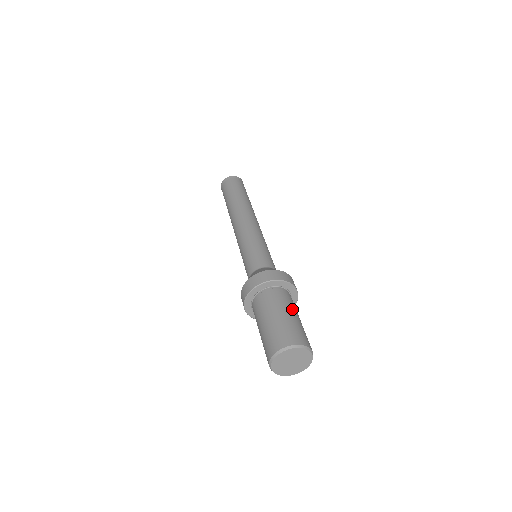
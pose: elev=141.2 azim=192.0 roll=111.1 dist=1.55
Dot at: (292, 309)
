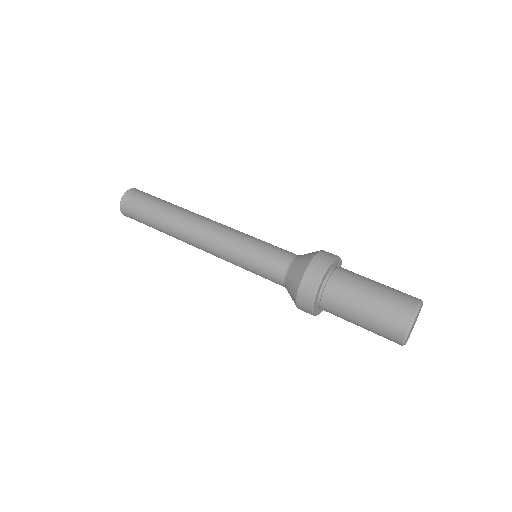
Dot at: (365, 280)
